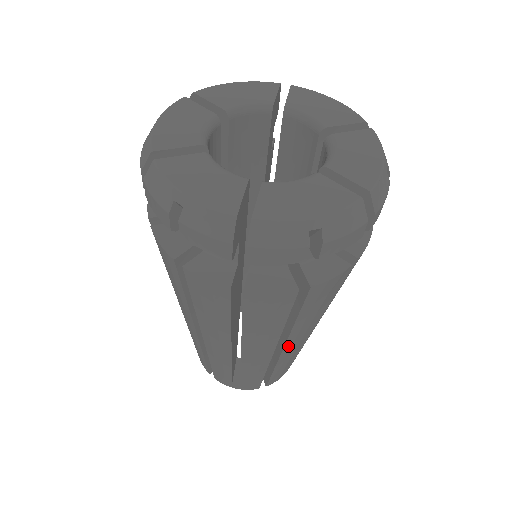
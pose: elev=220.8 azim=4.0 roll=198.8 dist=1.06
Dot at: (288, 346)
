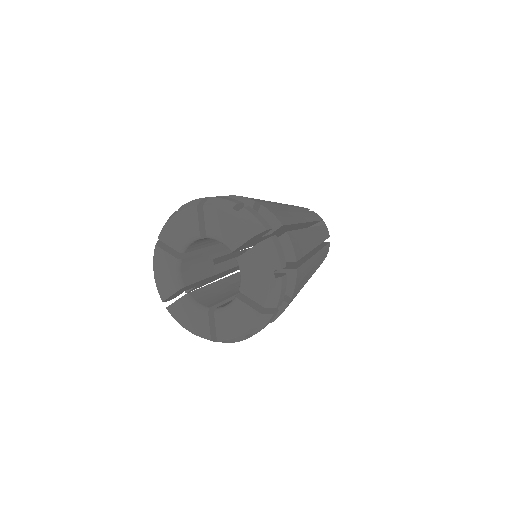
Dot at: occluded
